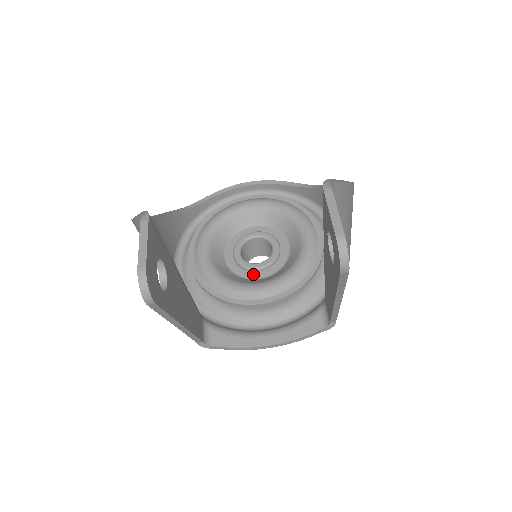
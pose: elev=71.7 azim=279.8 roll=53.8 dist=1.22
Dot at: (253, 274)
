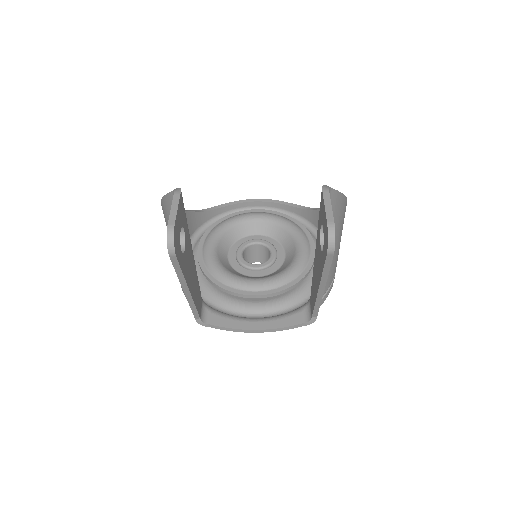
Dot at: (251, 272)
